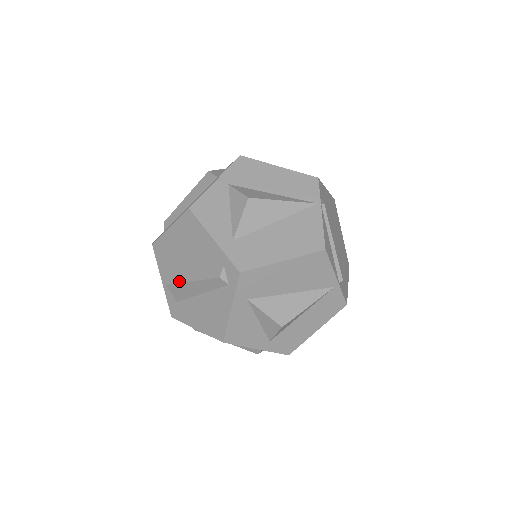
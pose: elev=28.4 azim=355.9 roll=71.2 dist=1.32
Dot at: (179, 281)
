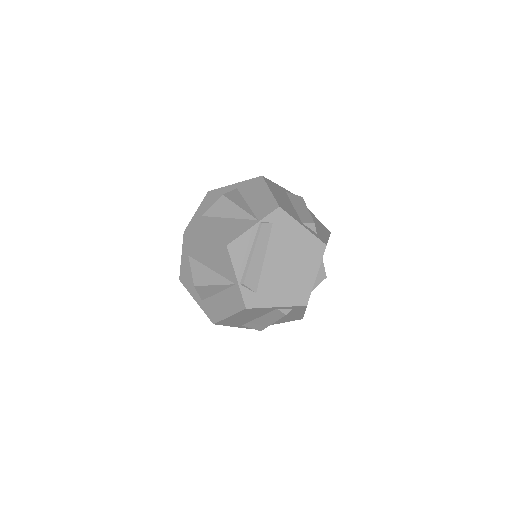
Dot at: occluded
